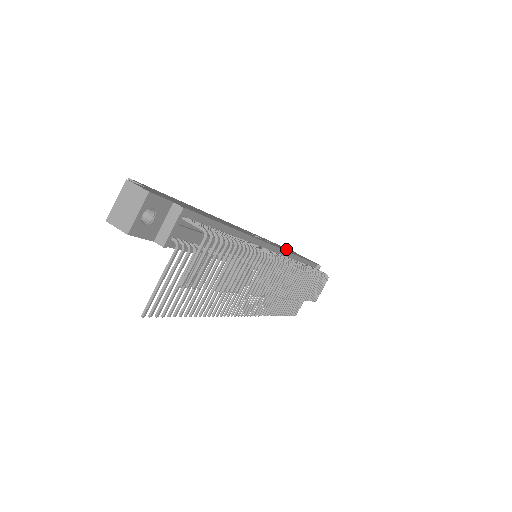
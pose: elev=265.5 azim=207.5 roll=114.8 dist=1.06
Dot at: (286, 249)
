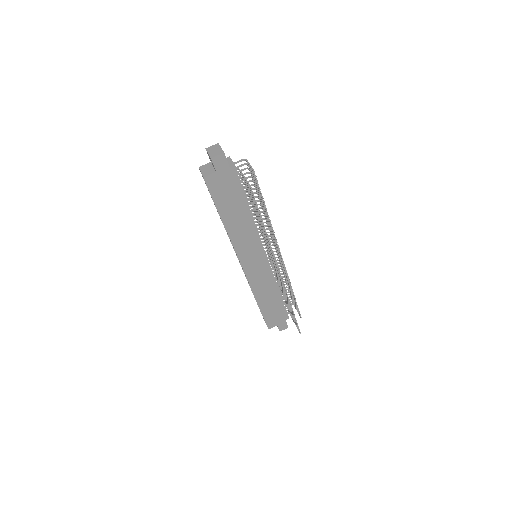
Dot at: occluded
